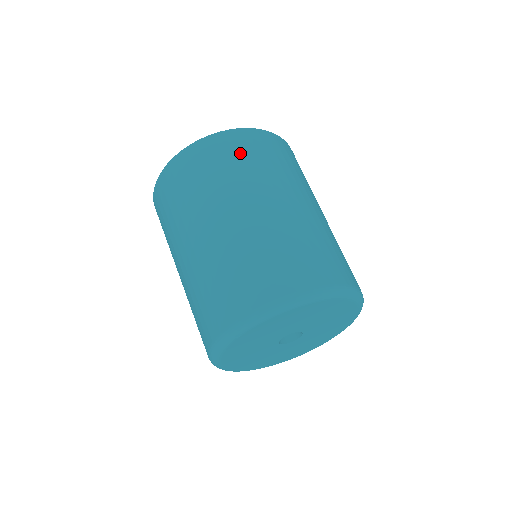
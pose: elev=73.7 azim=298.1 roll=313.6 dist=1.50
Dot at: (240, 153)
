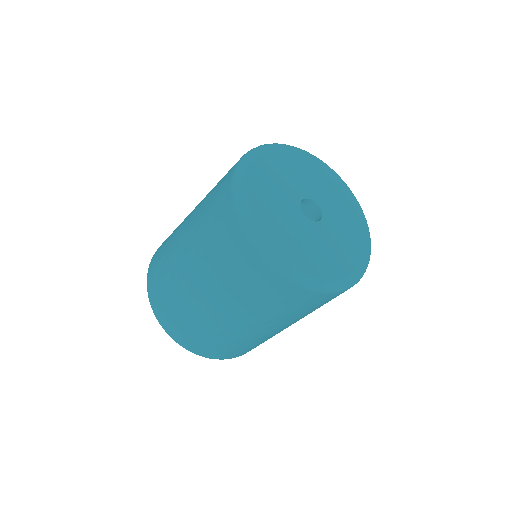
Dot at: occluded
